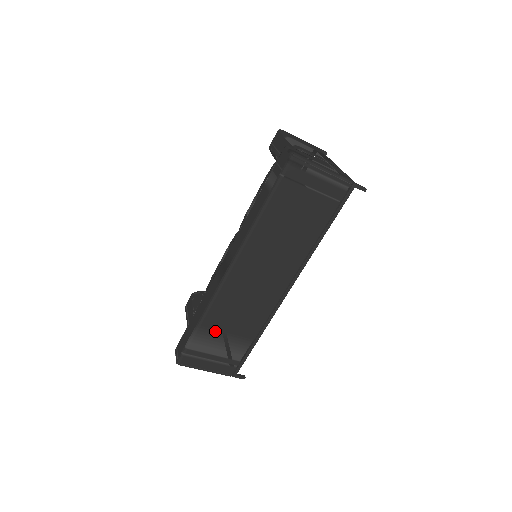
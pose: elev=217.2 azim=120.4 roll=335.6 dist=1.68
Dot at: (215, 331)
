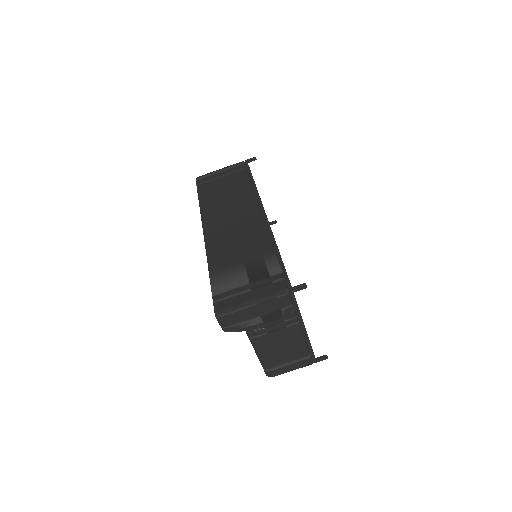
Dot at: (229, 268)
